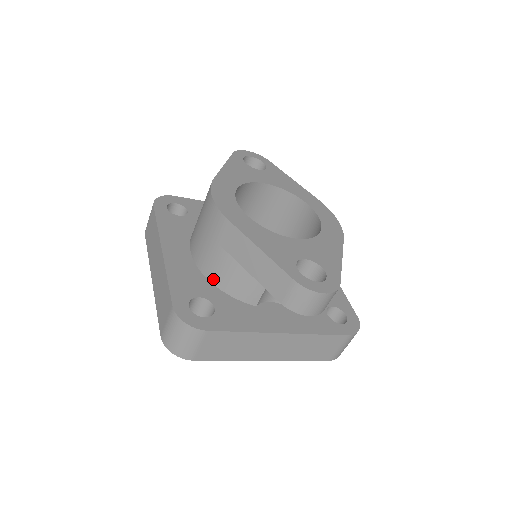
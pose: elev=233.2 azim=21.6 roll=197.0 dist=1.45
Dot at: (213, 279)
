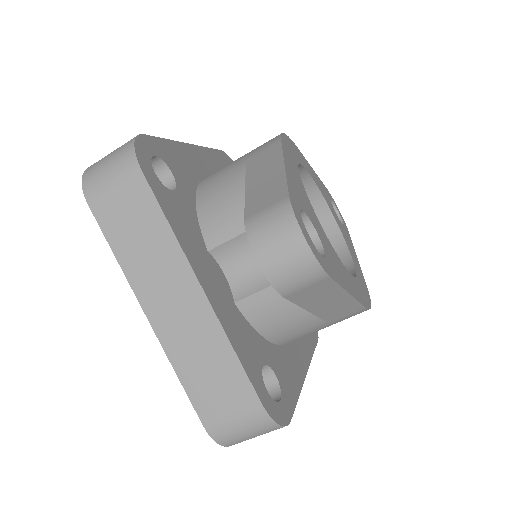
Dot at: (202, 191)
